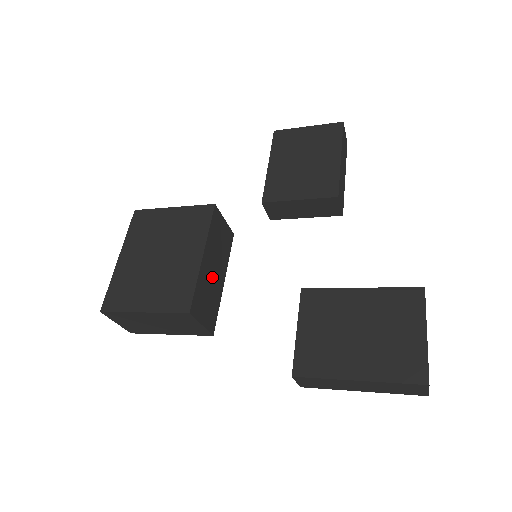
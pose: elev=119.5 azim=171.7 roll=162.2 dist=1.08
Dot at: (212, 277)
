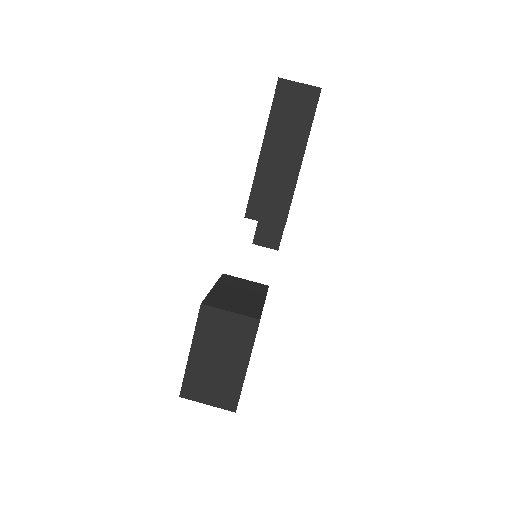
Dot at: (237, 296)
